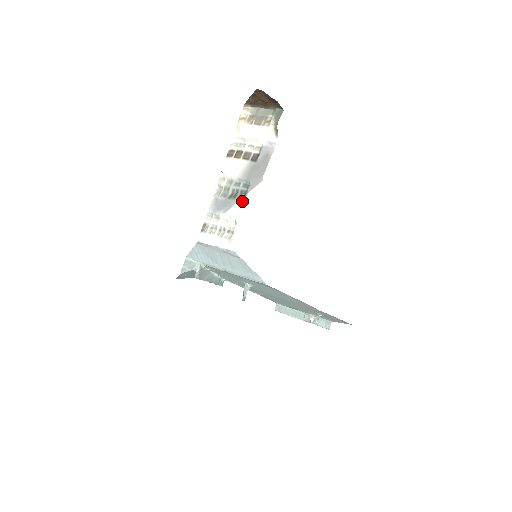
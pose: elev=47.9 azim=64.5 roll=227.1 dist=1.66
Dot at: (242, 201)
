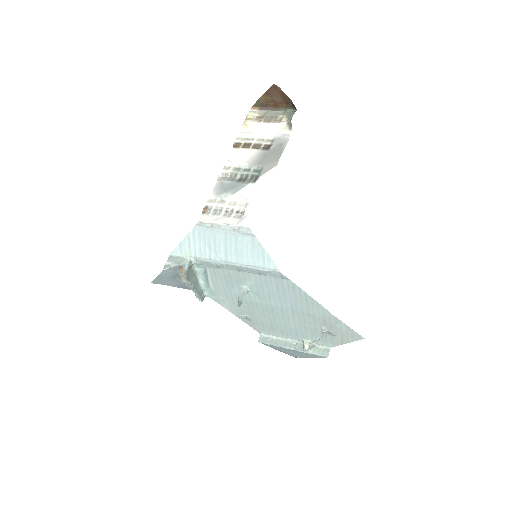
Dot at: (254, 183)
